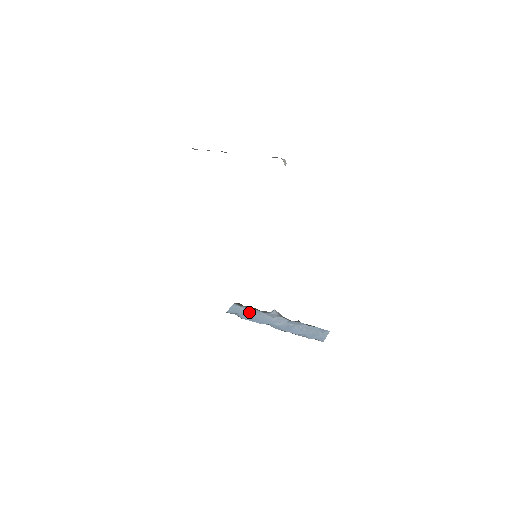
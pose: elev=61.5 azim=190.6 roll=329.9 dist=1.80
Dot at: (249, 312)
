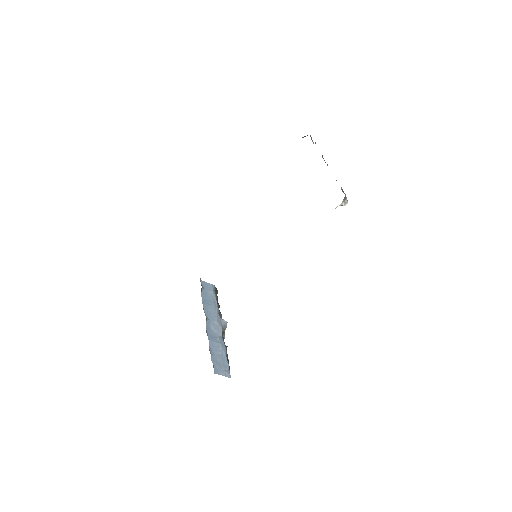
Dot at: (212, 299)
